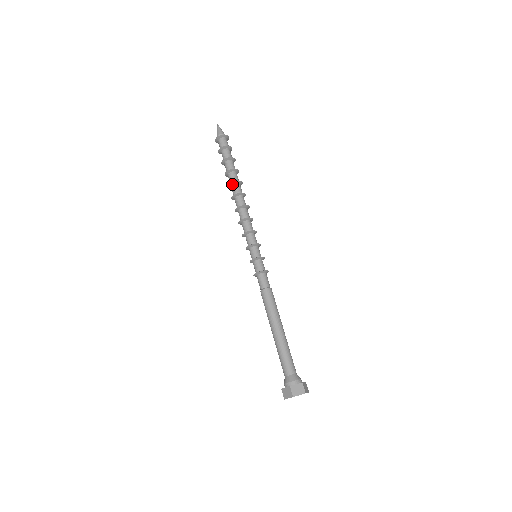
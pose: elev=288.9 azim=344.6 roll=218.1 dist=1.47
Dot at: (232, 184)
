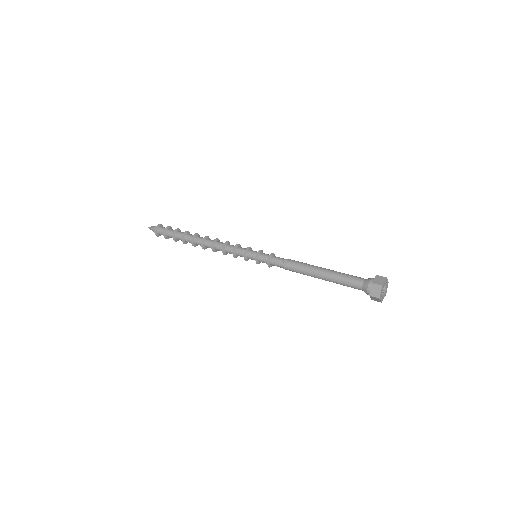
Dot at: (193, 239)
